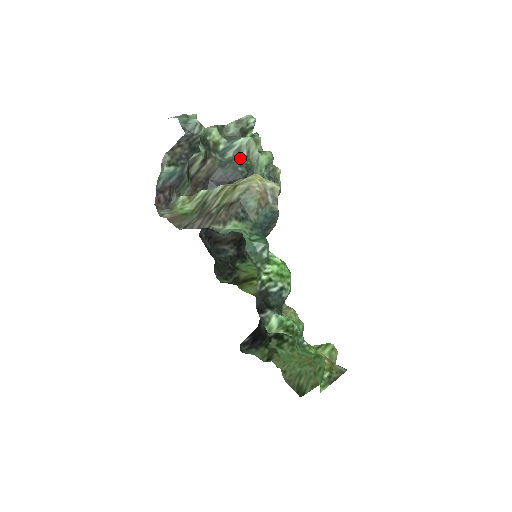
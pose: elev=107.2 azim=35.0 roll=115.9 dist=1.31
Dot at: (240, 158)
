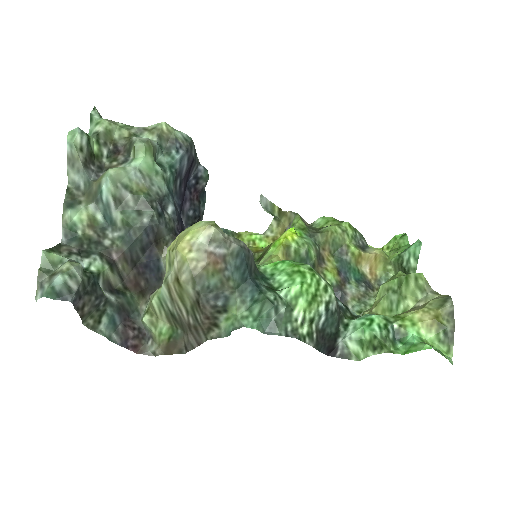
Dot at: (129, 205)
